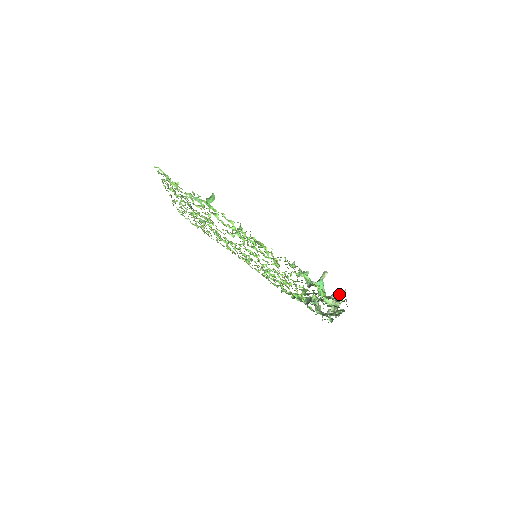
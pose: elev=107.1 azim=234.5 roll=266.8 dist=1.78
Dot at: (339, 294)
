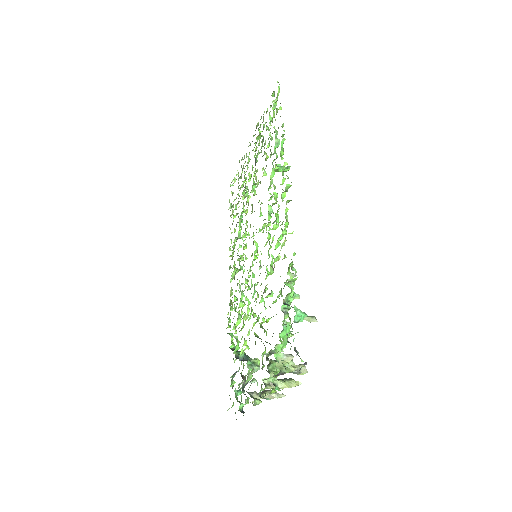
Dot at: (297, 365)
